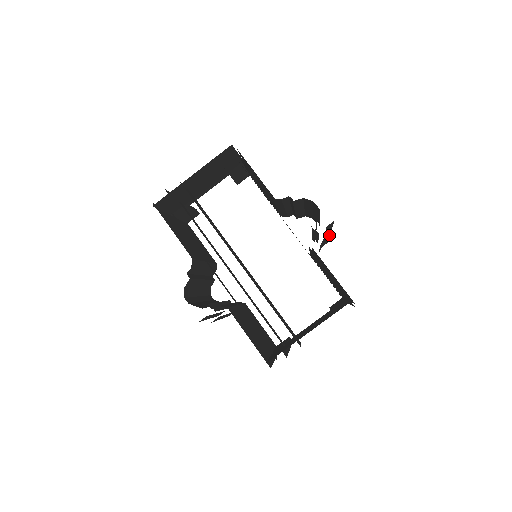
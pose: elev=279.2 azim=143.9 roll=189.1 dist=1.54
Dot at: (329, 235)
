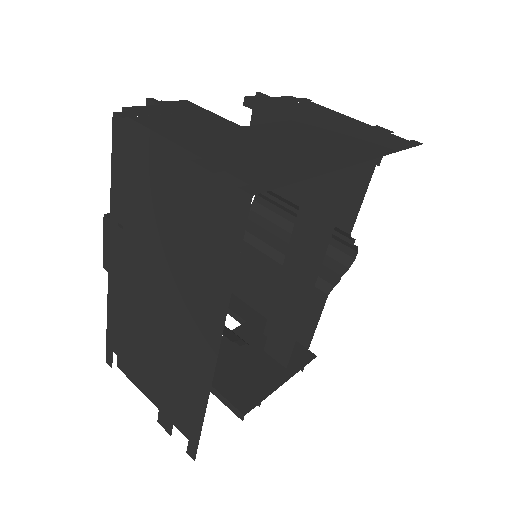
Dot at: occluded
